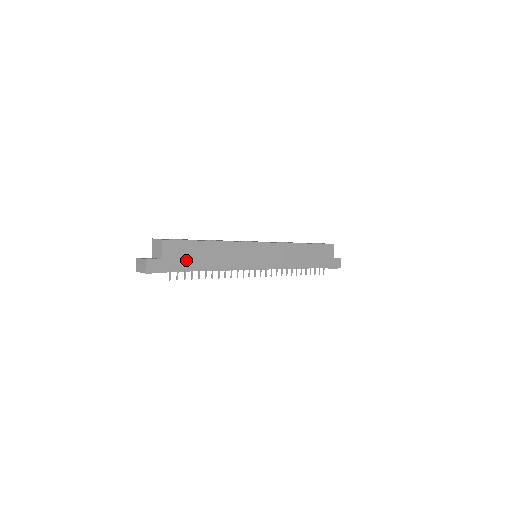
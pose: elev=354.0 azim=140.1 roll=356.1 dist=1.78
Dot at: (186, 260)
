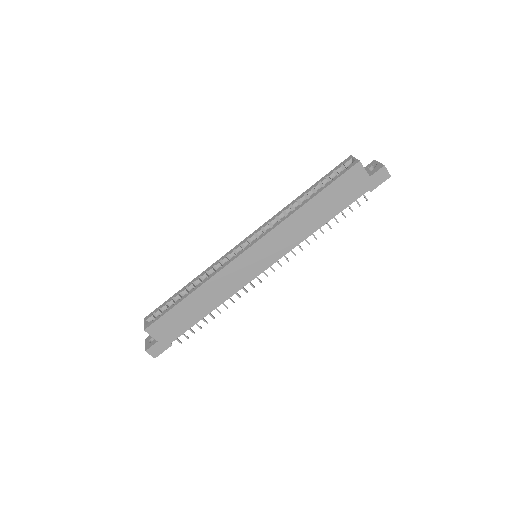
Dot at: (180, 325)
